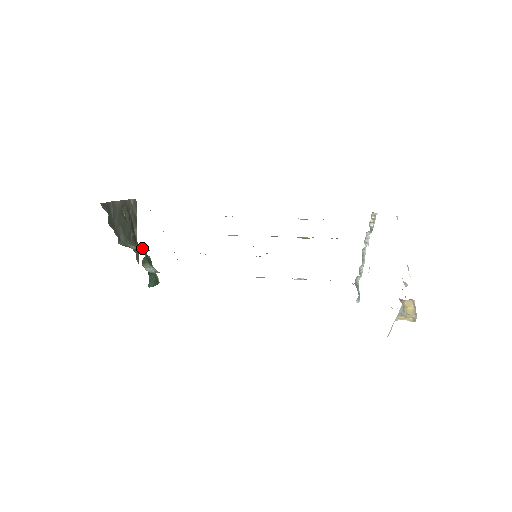
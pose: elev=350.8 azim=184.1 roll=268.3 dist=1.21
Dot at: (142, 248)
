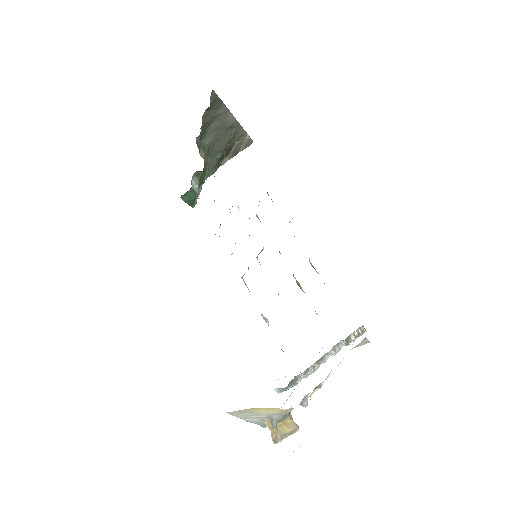
Dot at: (207, 164)
